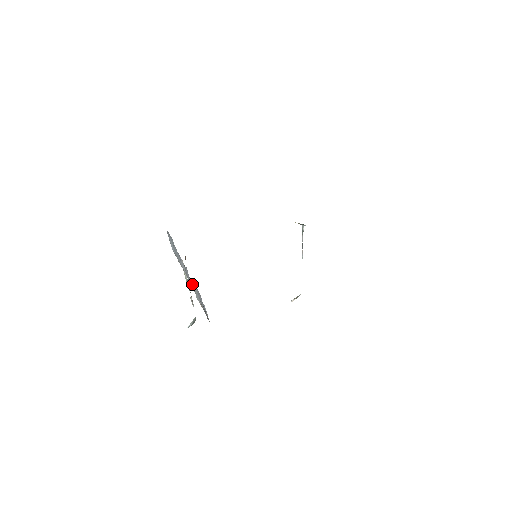
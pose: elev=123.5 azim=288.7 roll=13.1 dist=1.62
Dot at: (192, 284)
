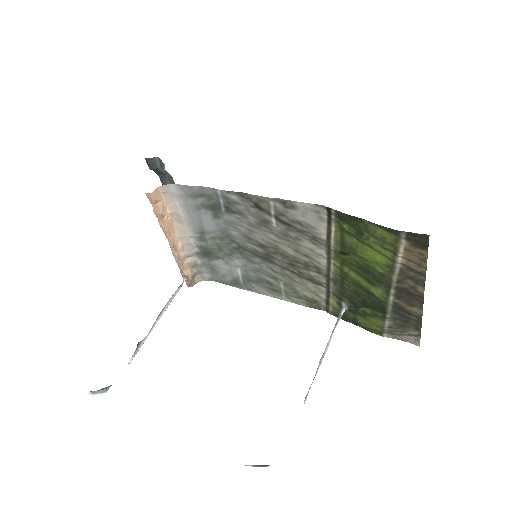
Dot at: occluded
